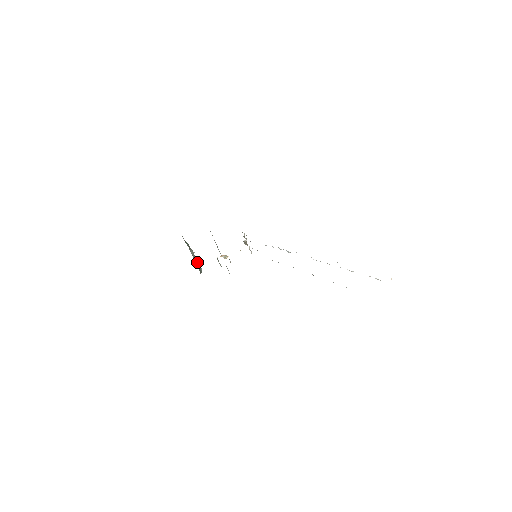
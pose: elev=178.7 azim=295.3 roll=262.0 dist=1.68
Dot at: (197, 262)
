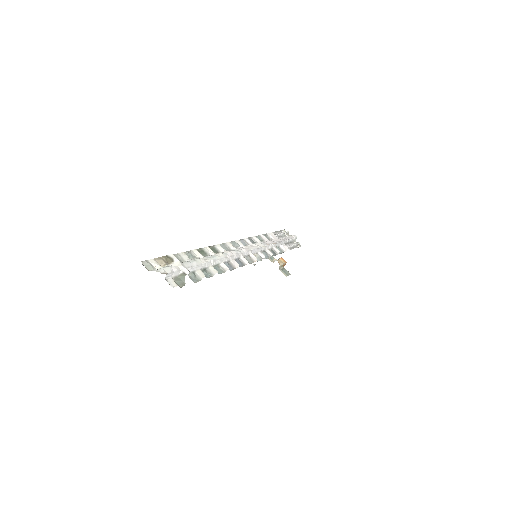
Dot at: occluded
